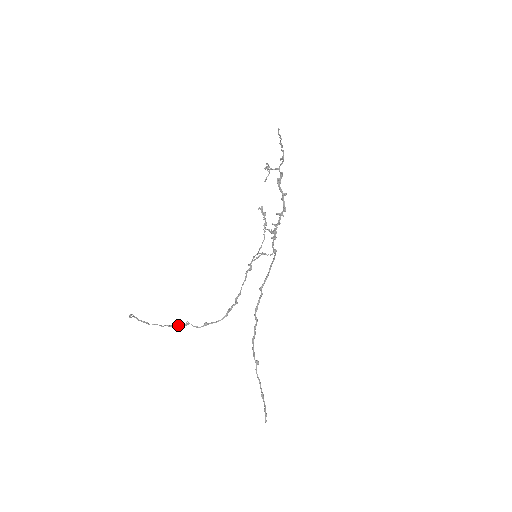
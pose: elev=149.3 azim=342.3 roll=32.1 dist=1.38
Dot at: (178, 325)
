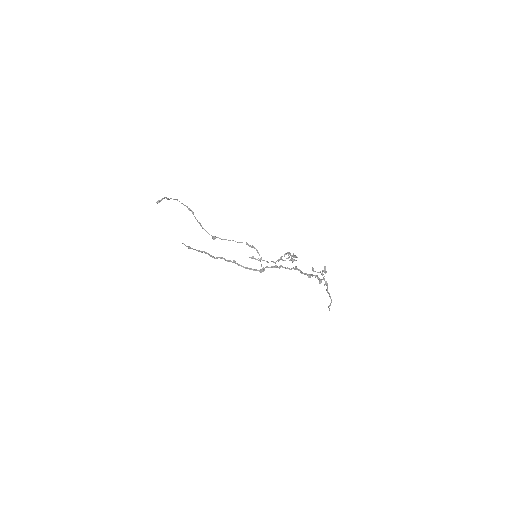
Dot at: occluded
